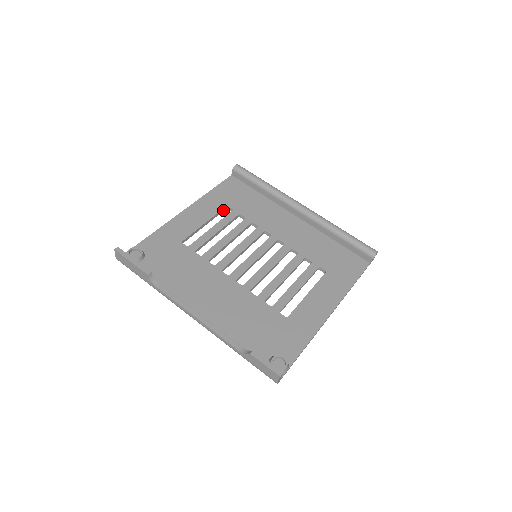
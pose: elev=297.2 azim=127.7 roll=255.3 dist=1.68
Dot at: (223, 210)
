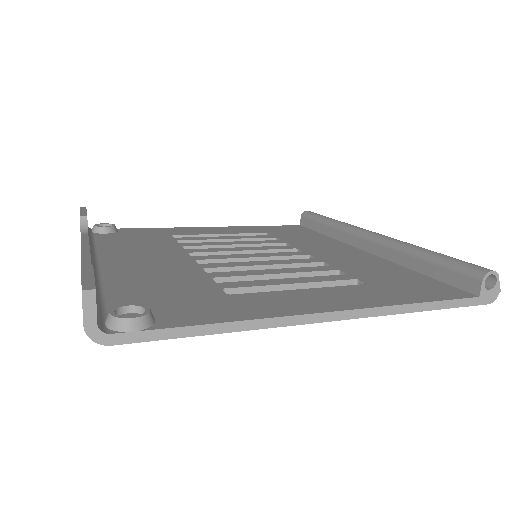
Dot at: occluded
